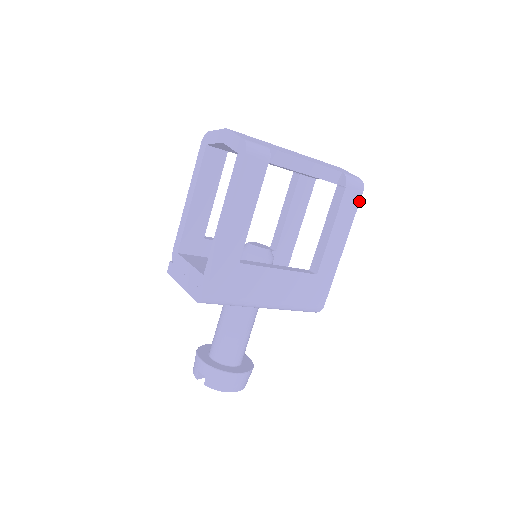
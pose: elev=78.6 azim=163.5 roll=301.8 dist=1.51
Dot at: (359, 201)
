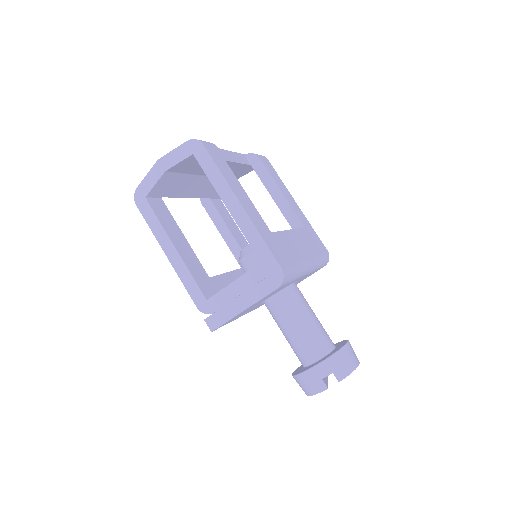
Dot at: (272, 167)
